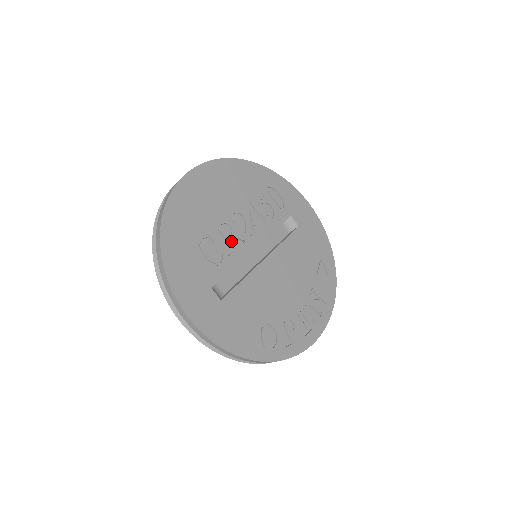
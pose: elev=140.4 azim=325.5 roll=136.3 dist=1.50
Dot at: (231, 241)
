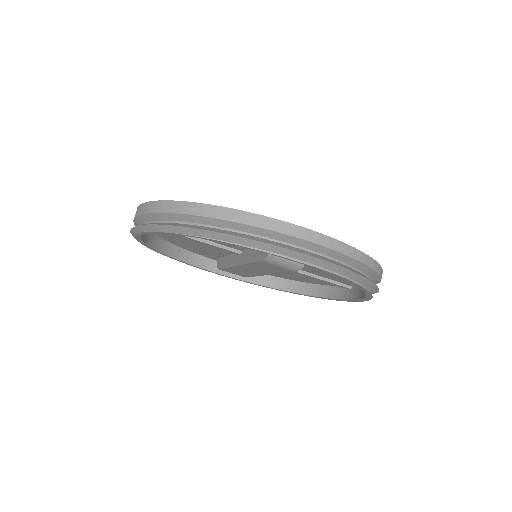
Dot at: occluded
